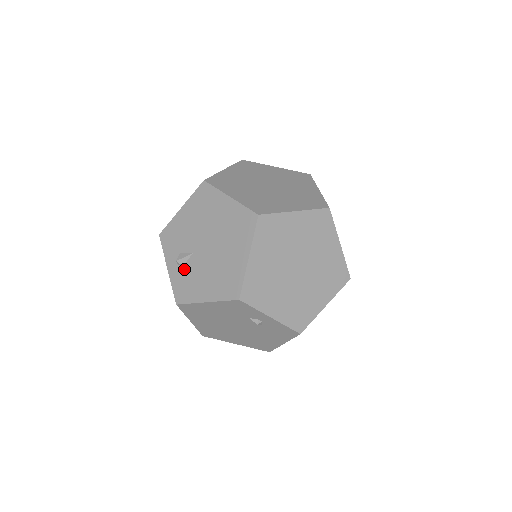
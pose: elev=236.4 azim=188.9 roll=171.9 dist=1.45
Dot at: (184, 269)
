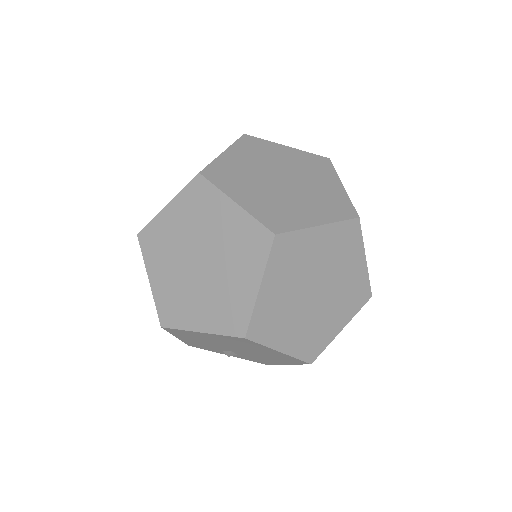
Dot at: occluded
